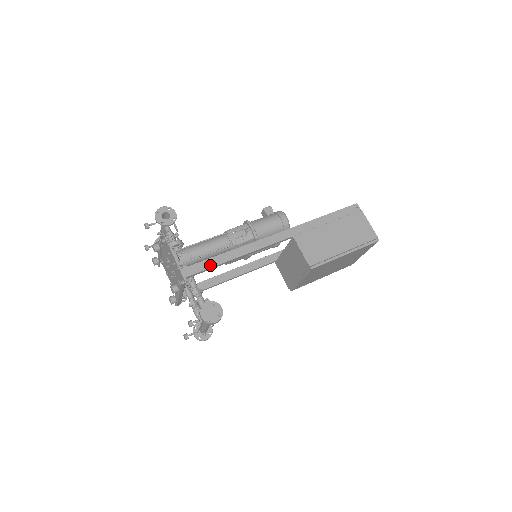
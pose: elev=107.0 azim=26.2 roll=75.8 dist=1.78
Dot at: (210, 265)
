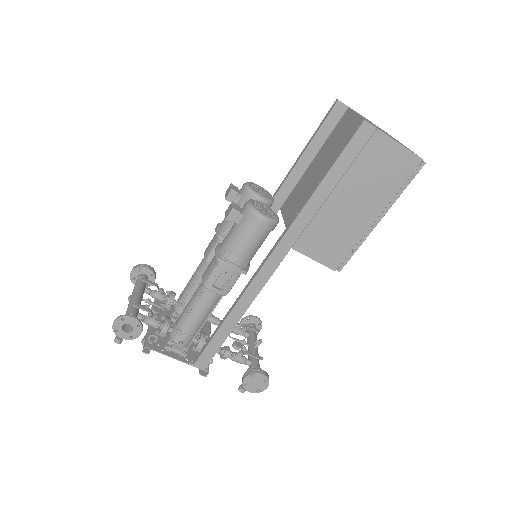
Dot at: (219, 344)
